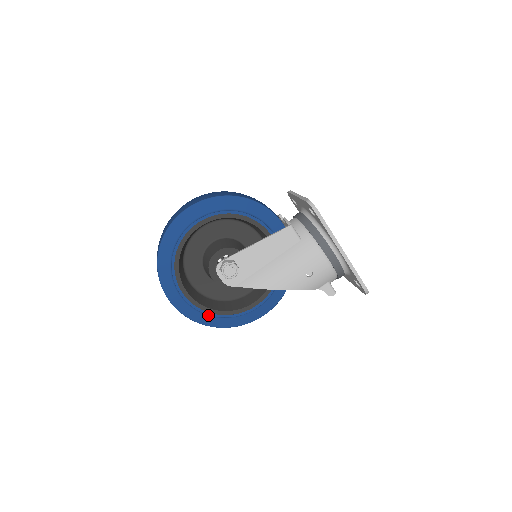
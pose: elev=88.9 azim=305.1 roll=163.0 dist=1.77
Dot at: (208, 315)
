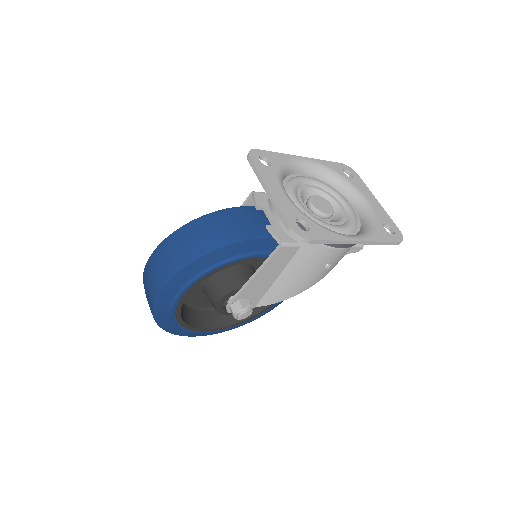
Dot at: (243, 322)
